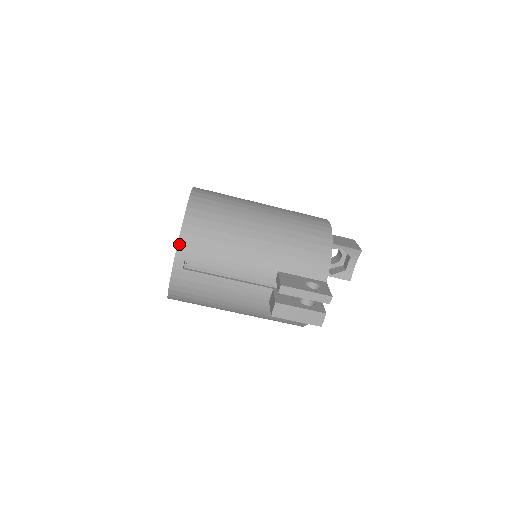
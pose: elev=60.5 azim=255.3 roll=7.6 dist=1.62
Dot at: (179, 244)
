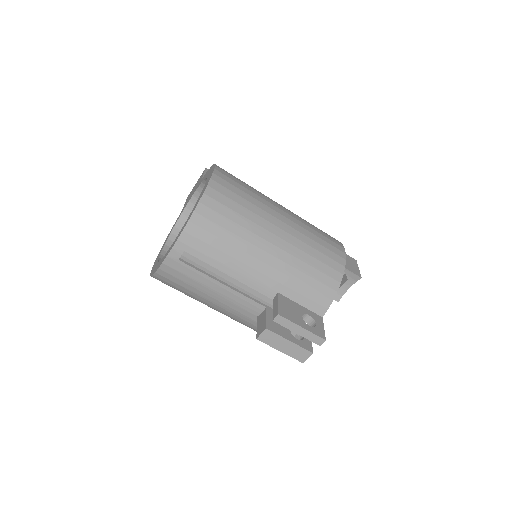
Dot at: (183, 233)
